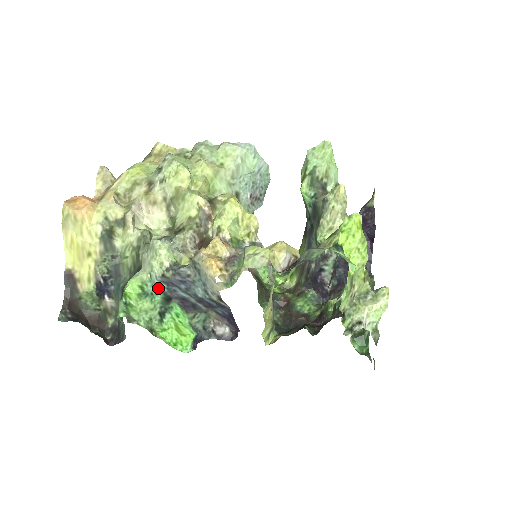
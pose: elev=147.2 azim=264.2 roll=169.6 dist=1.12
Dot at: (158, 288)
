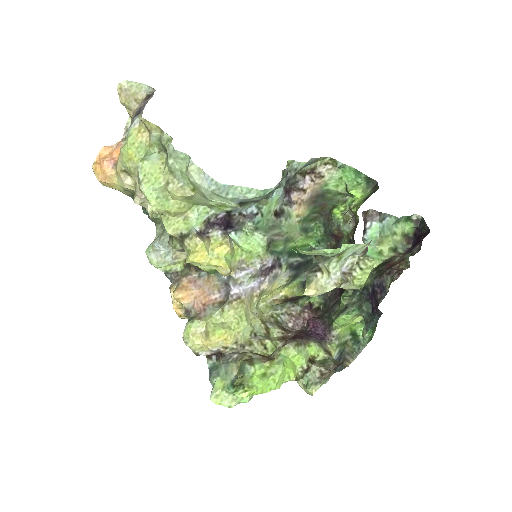
Dot at: occluded
